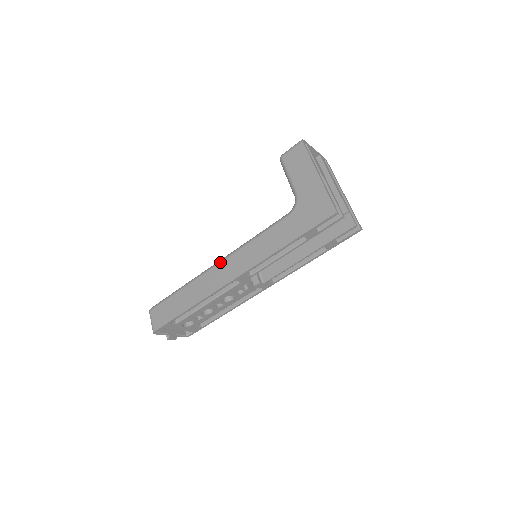
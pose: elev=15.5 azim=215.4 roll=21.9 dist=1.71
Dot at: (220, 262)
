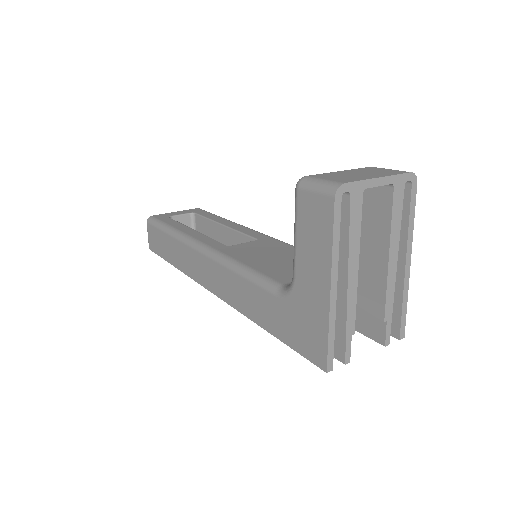
Dot at: (201, 253)
